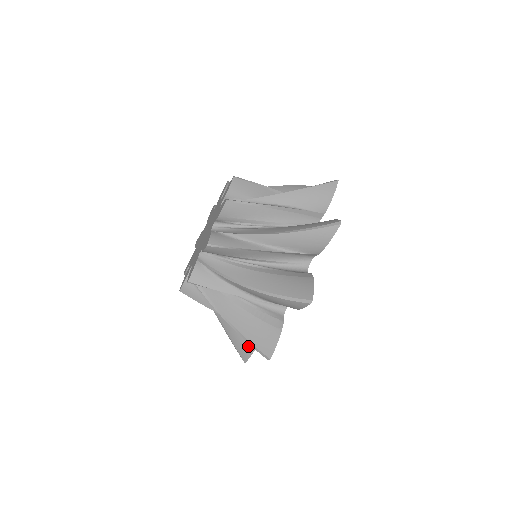
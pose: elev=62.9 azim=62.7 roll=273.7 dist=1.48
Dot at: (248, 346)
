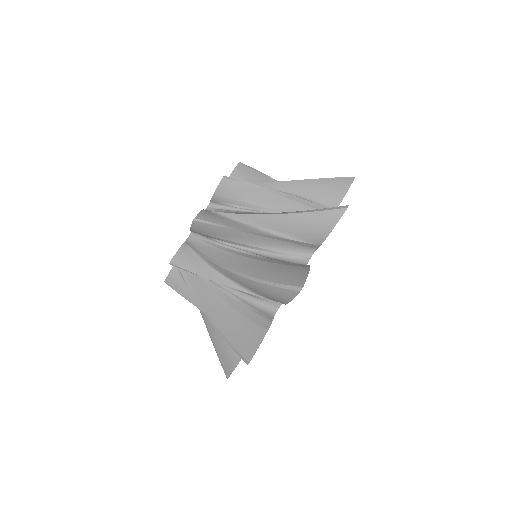
Dot at: (233, 357)
